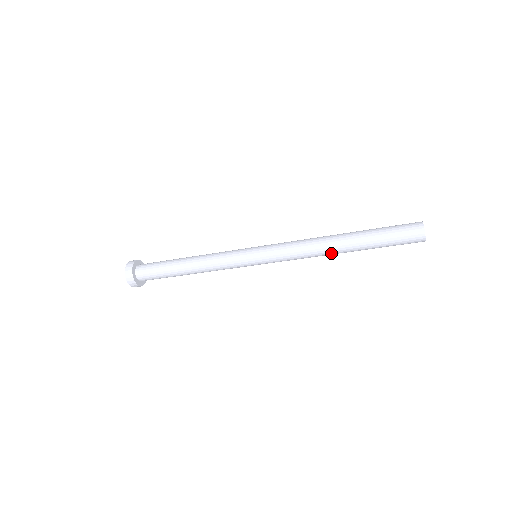
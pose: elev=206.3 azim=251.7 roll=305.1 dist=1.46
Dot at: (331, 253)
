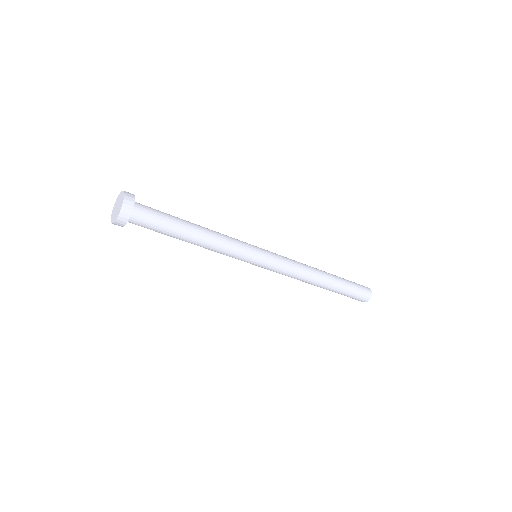
Dot at: (310, 283)
